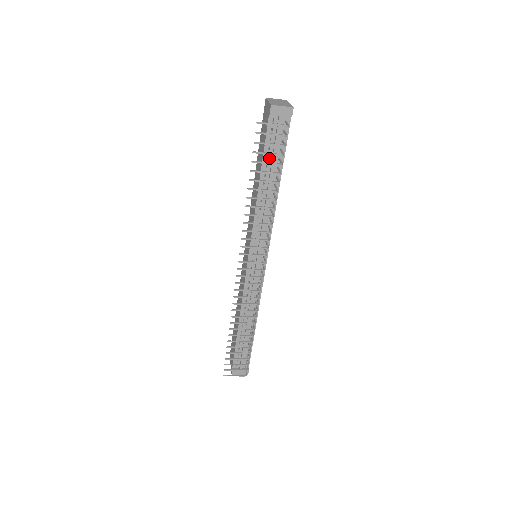
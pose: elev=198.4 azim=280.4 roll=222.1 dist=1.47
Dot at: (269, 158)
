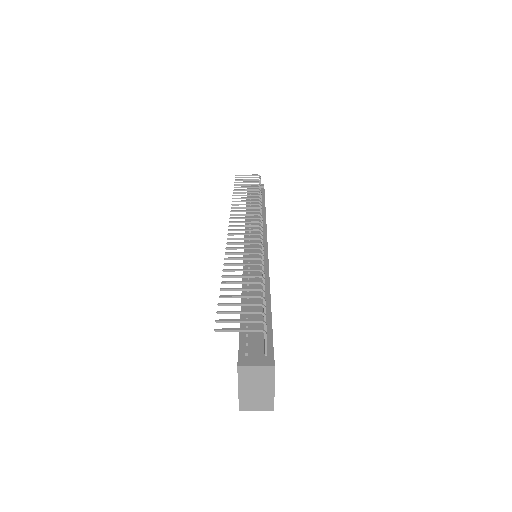
Dot at: occluded
